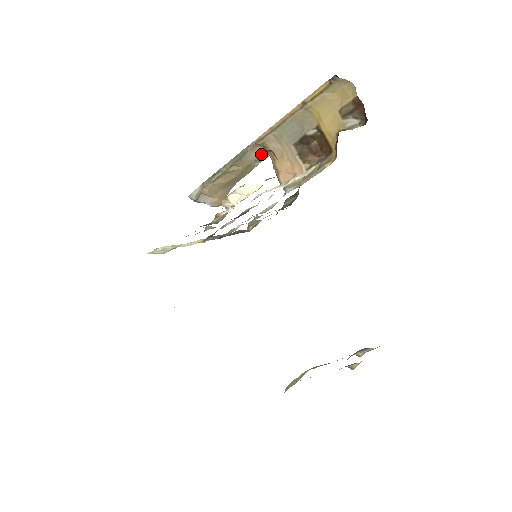
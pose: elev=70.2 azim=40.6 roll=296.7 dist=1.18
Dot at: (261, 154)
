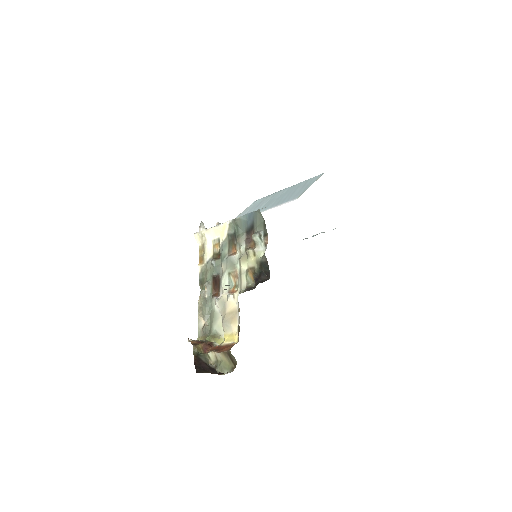
Dot at: occluded
